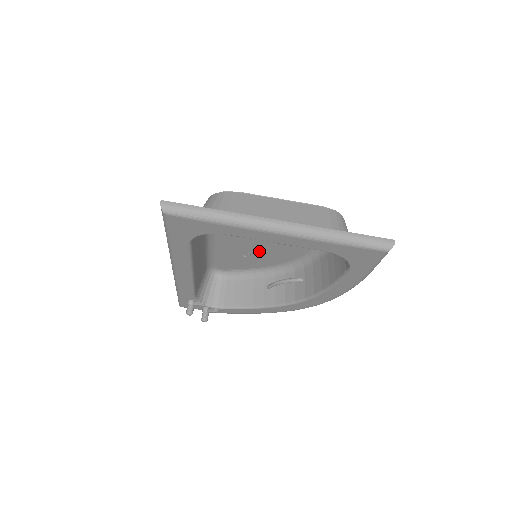
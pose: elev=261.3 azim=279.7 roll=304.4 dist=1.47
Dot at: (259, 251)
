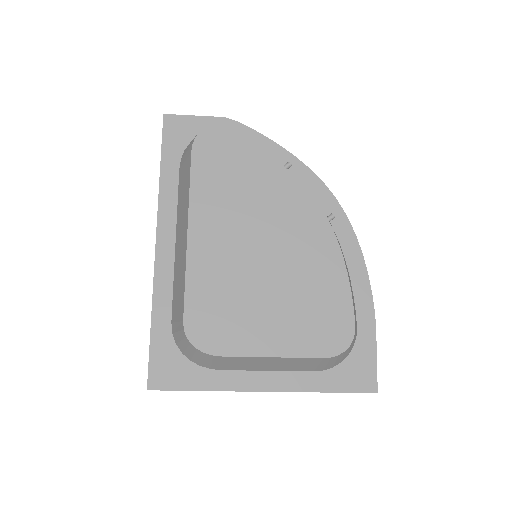
Dot at: (262, 224)
